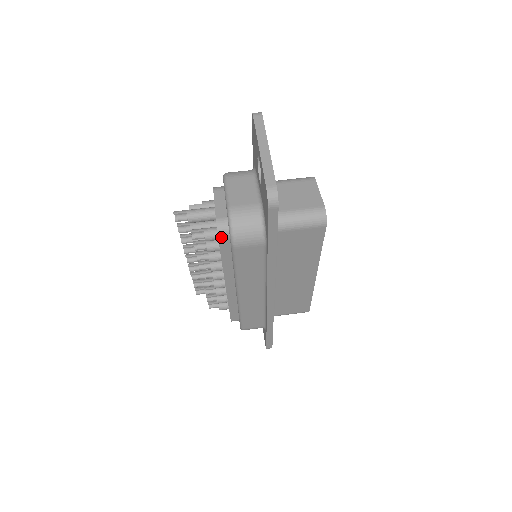
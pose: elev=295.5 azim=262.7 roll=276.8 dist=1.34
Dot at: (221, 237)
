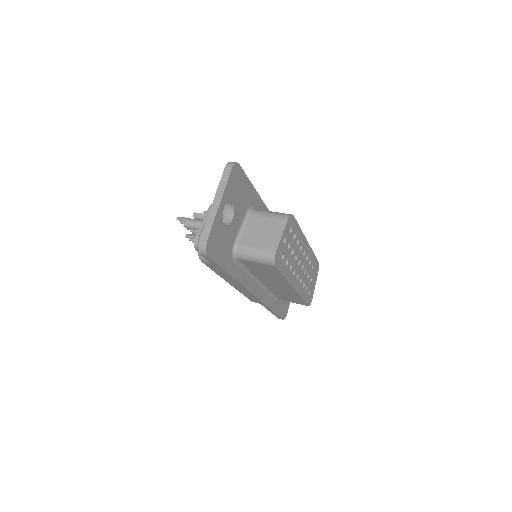
Dot at: occluded
